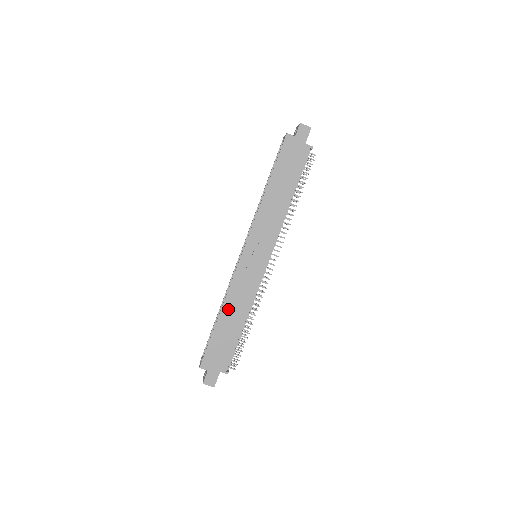
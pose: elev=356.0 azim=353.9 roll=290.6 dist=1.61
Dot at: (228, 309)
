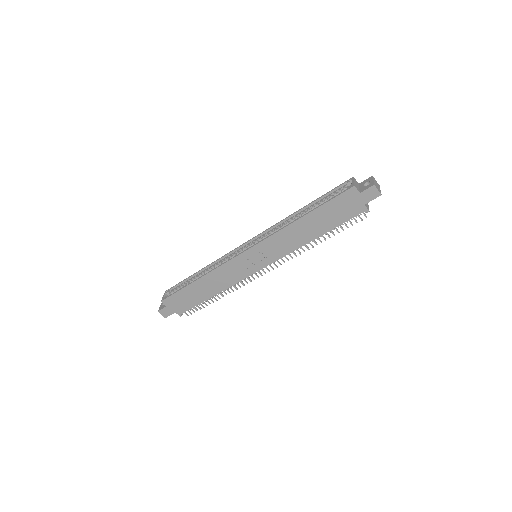
Dot at: (207, 280)
